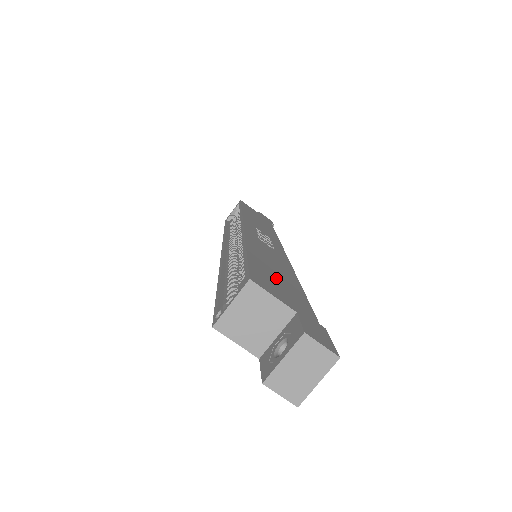
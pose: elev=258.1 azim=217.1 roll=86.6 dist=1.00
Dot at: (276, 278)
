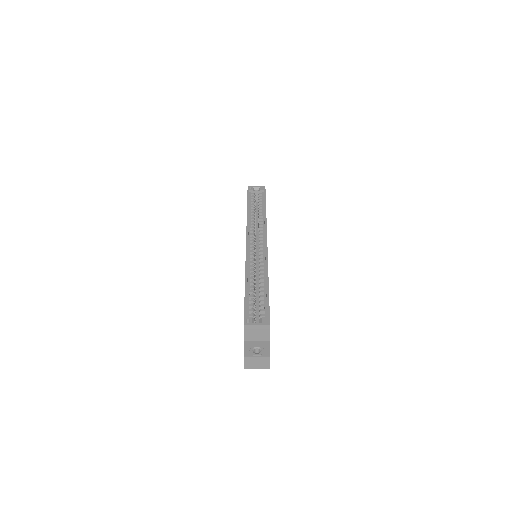
Dot at: occluded
